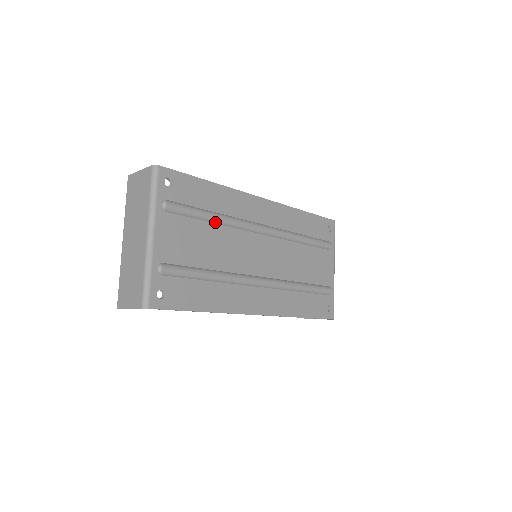
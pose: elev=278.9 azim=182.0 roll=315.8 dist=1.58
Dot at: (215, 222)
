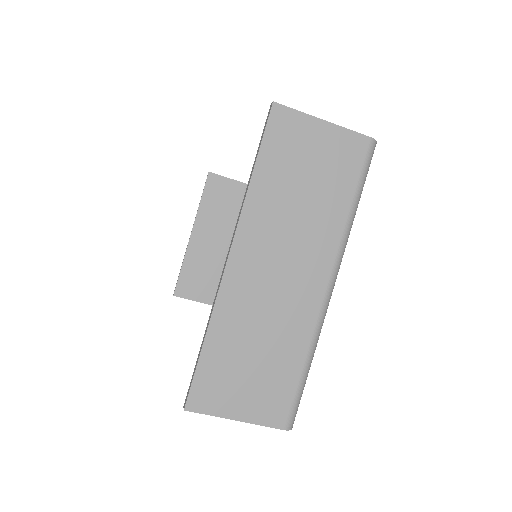
Dot at: occluded
